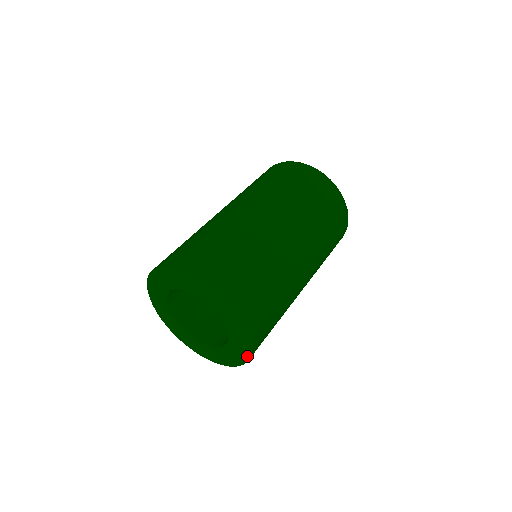
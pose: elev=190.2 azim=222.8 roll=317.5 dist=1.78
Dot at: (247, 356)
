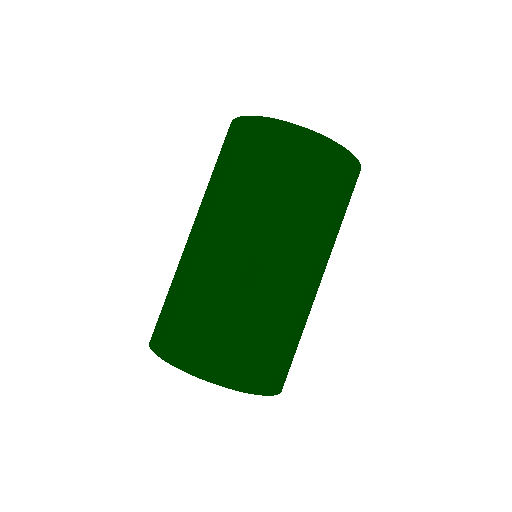
Dot at: occluded
